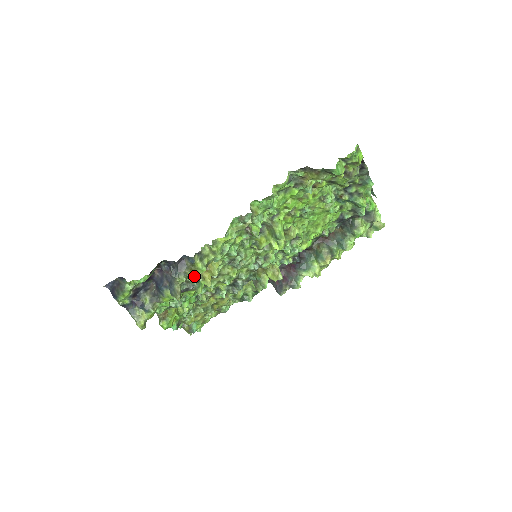
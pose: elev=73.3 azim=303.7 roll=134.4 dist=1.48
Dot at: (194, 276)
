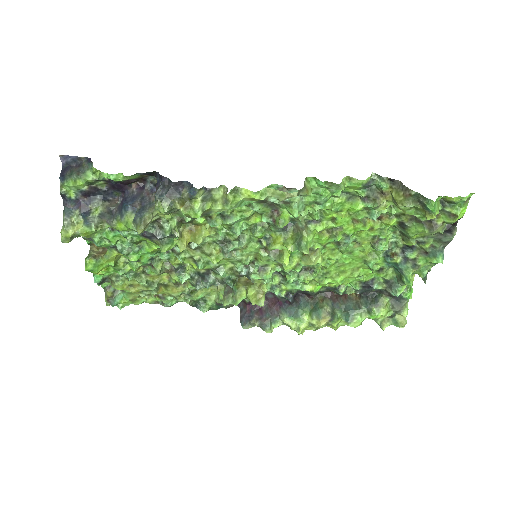
Dot at: (173, 225)
